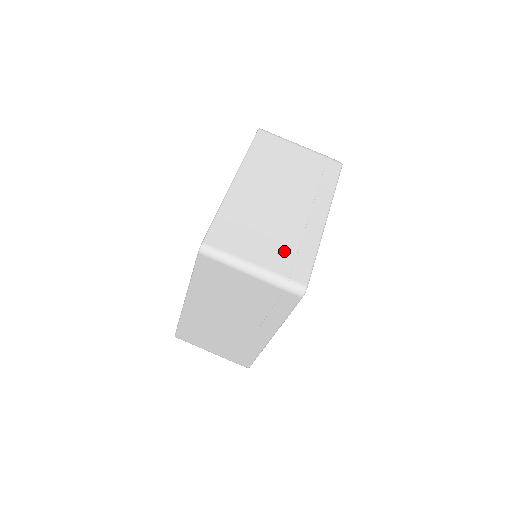
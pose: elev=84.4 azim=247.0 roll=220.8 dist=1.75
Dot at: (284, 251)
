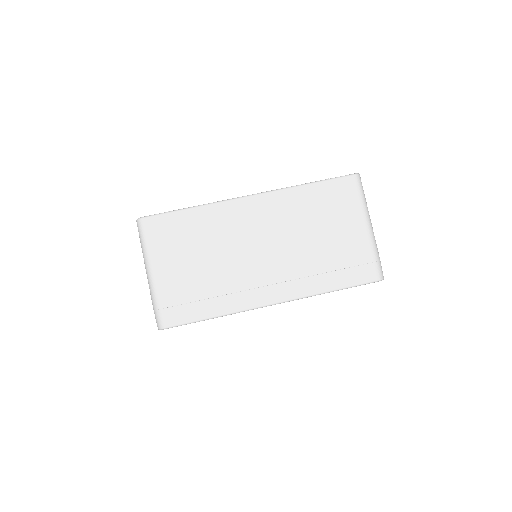
Dot at: occluded
